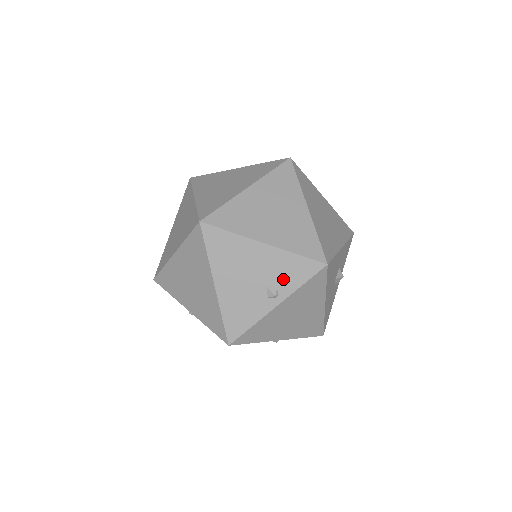
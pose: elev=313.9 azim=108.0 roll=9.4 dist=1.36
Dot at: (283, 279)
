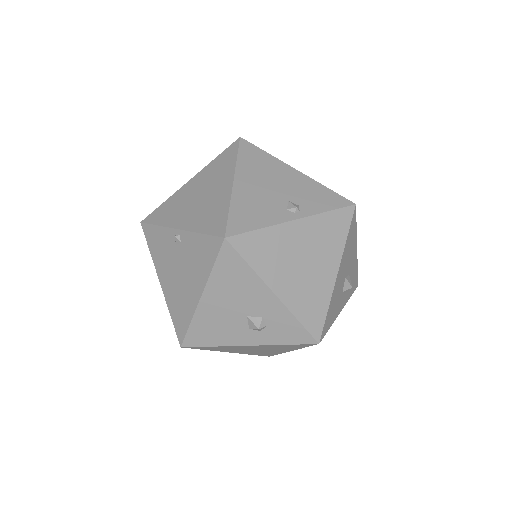
Dot at: (308, 200)
